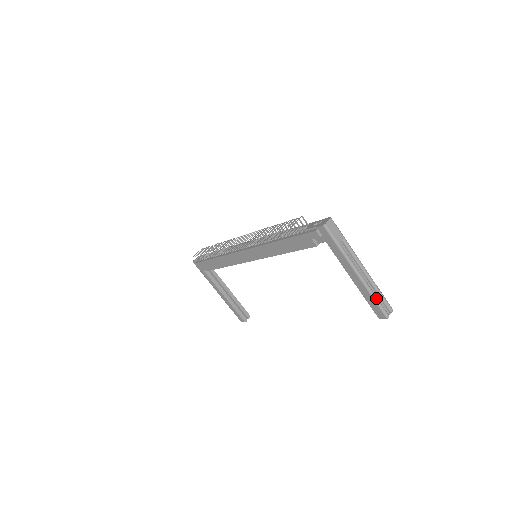
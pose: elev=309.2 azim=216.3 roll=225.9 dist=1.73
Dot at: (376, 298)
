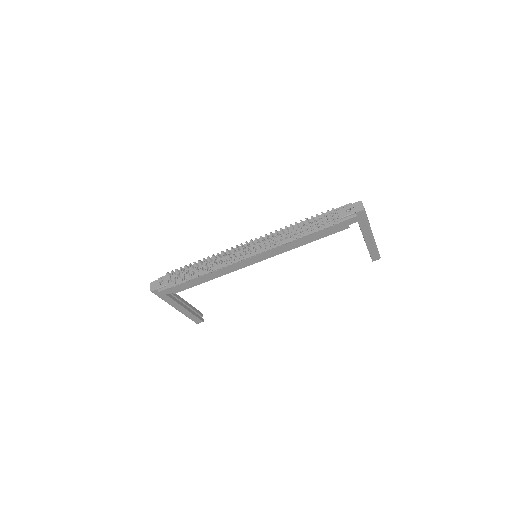
Dot at: (377, 248)
